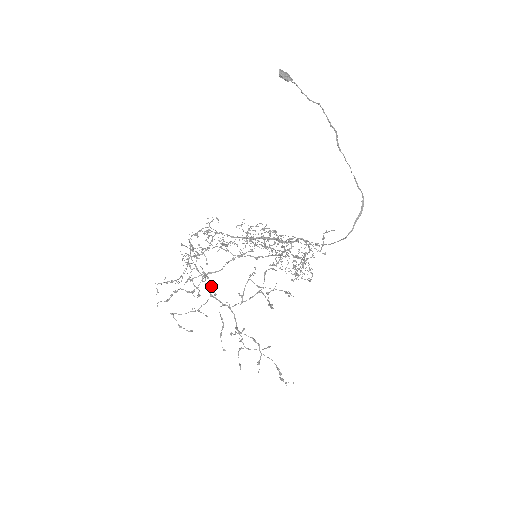
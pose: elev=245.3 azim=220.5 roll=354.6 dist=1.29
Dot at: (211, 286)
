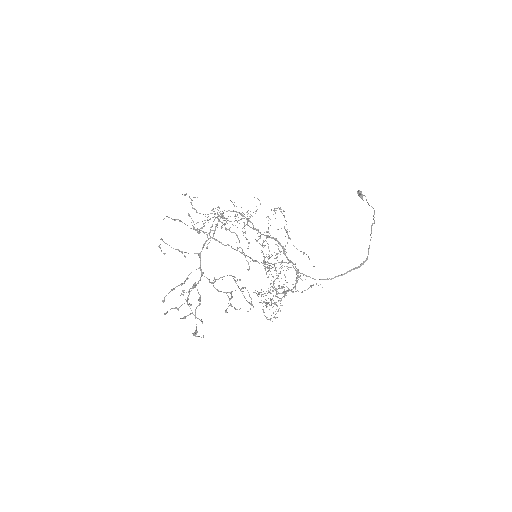
Dot at: occluded
